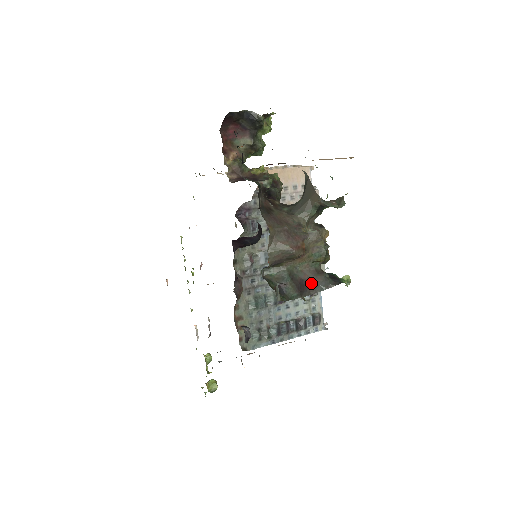
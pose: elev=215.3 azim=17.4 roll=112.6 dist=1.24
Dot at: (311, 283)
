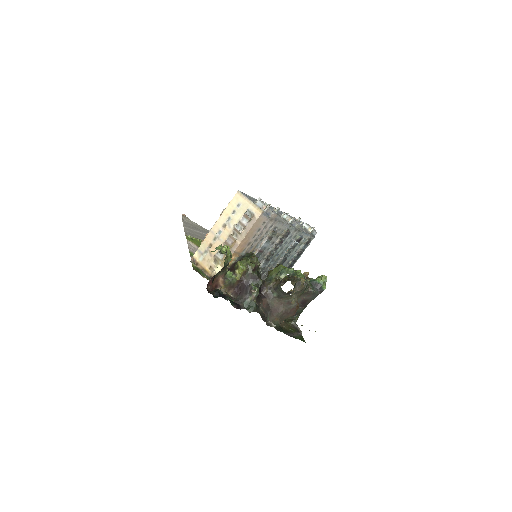
Dot at: (307, 299)
